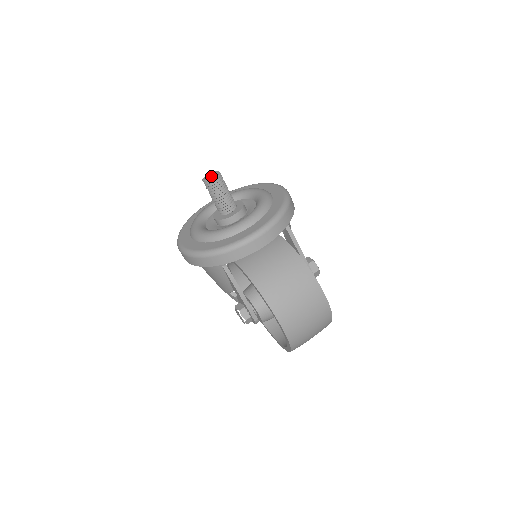
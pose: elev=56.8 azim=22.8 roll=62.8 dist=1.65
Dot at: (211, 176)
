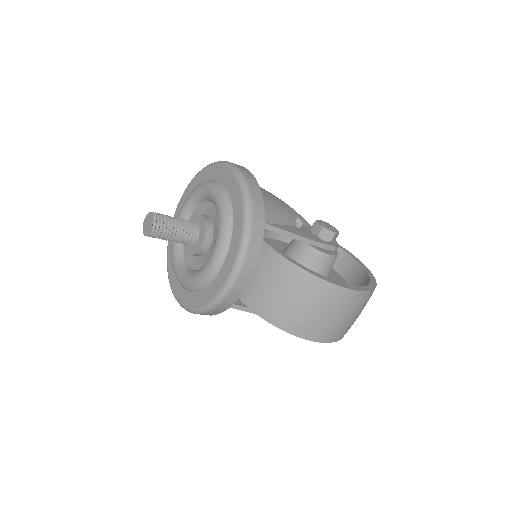
Dot at: (147, 226)
